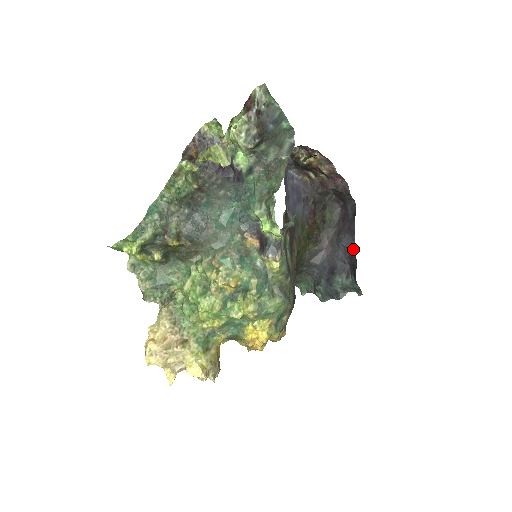
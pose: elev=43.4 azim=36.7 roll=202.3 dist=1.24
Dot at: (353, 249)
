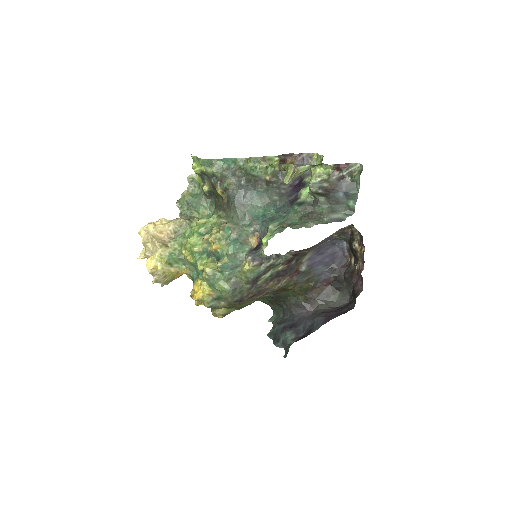
Dot at: (315, 328)
